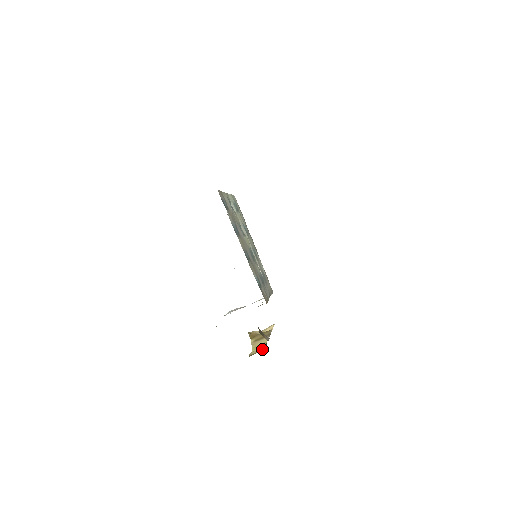
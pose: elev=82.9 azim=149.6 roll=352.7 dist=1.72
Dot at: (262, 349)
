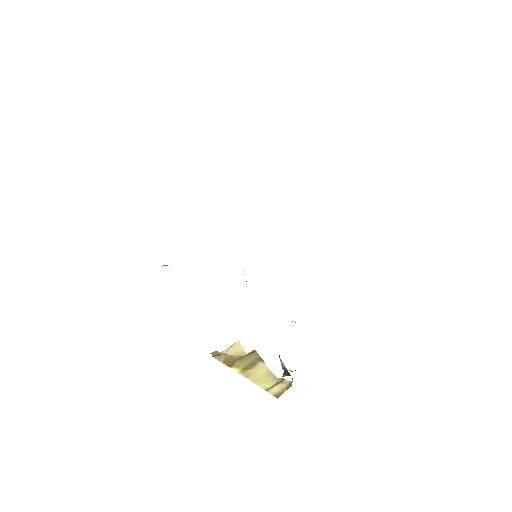
Dot at: (289, 384)
